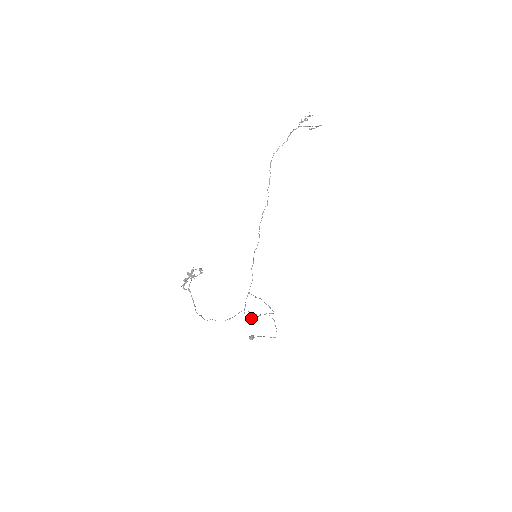
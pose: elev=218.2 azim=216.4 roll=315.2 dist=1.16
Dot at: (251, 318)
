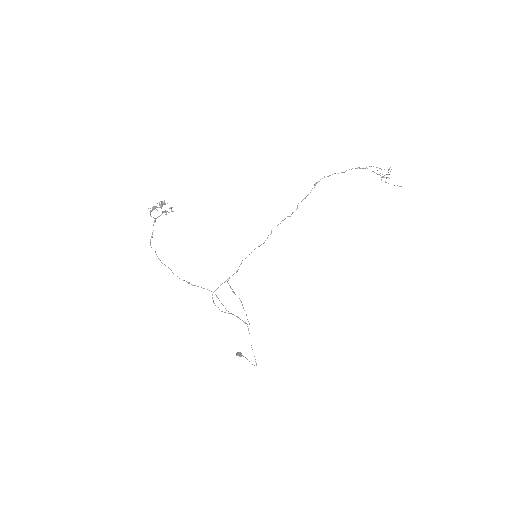
Dot at: occluded
